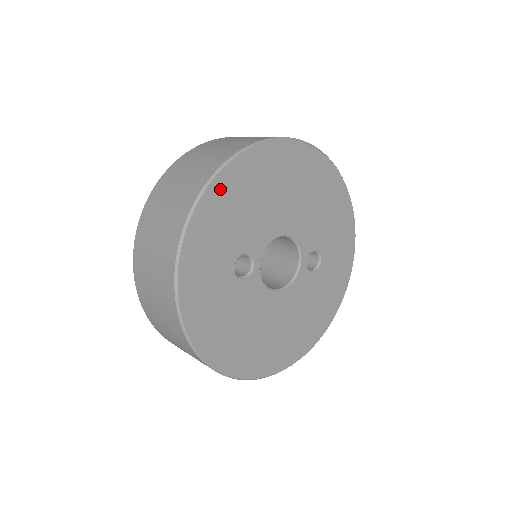
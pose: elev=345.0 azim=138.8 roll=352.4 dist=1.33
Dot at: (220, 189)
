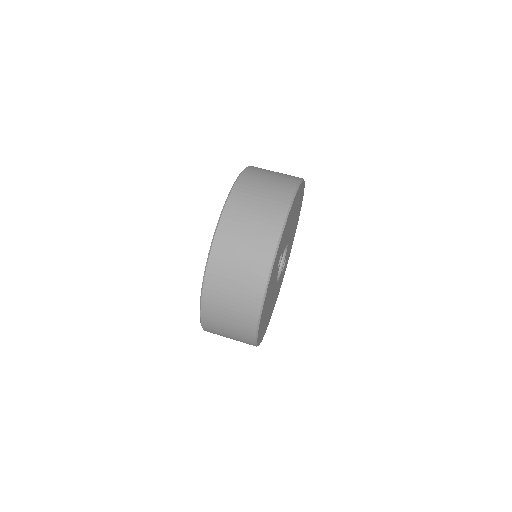
Dot at: (293, 205)
